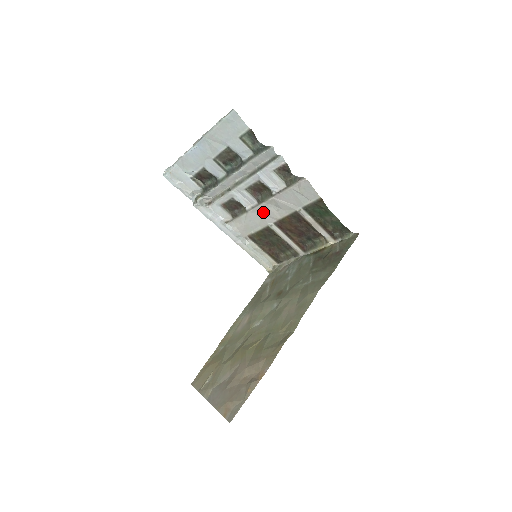
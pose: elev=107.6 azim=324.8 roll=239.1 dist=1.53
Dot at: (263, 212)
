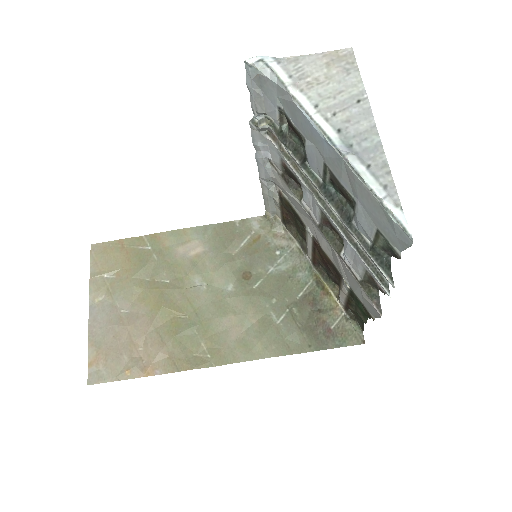
Dot at: (315, 226)
